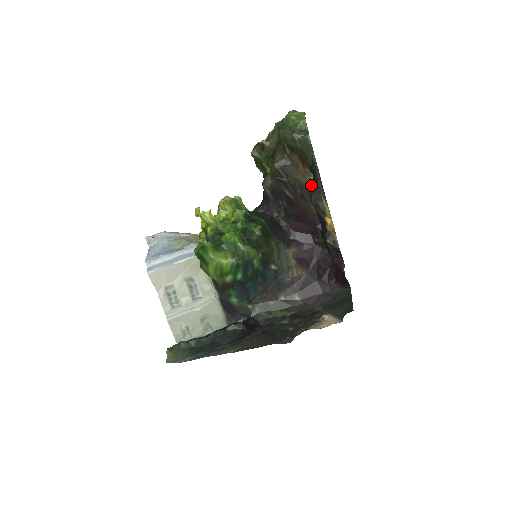
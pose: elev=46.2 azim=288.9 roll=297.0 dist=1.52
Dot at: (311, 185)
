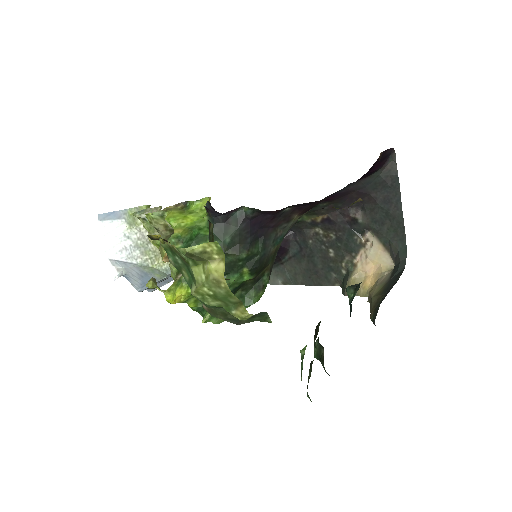
Dot at: occluded
